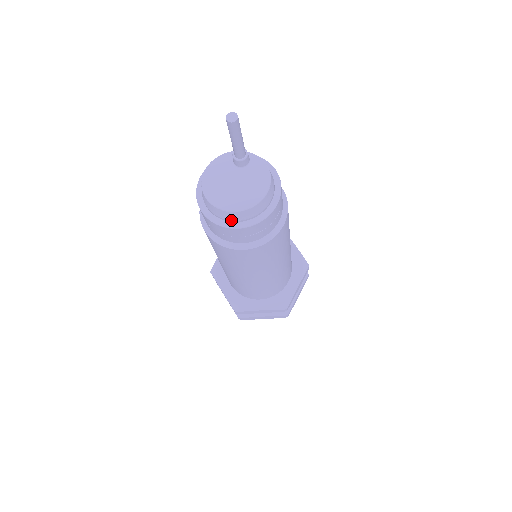
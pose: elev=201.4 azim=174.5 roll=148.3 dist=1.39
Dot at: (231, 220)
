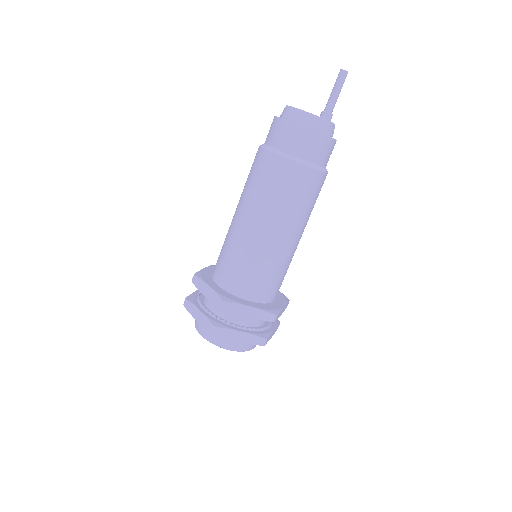
Dot at: (285, 117)
